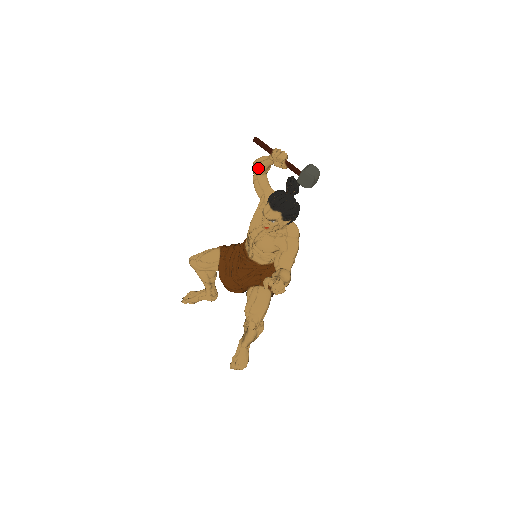
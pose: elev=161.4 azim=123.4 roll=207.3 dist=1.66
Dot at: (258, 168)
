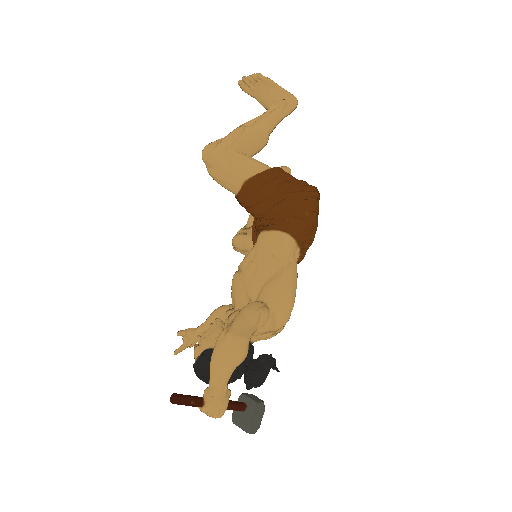
Dot at: occluded
